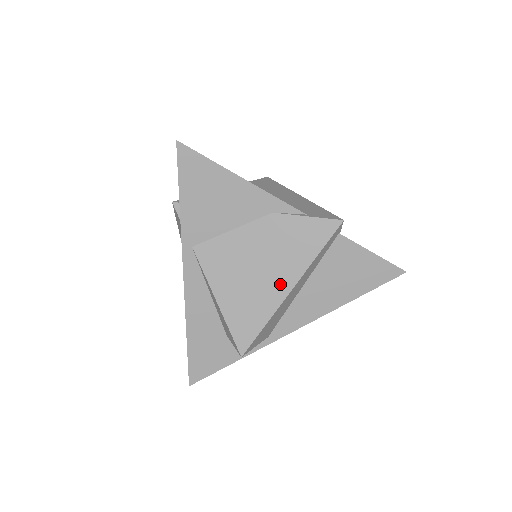
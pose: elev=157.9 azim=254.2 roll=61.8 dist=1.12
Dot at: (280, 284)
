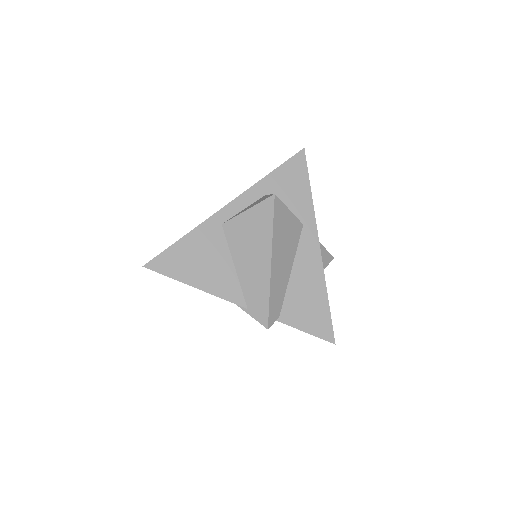
Dot at: occluded
